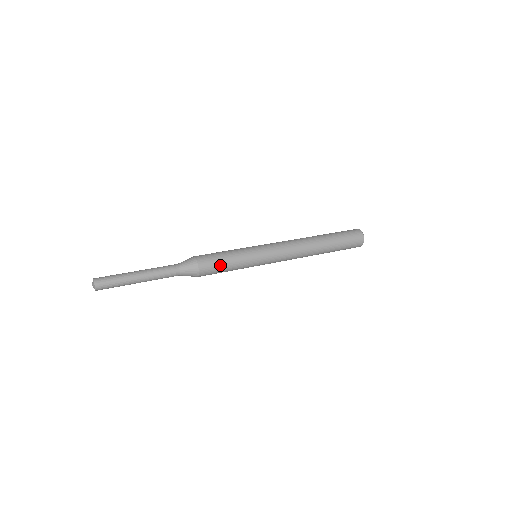
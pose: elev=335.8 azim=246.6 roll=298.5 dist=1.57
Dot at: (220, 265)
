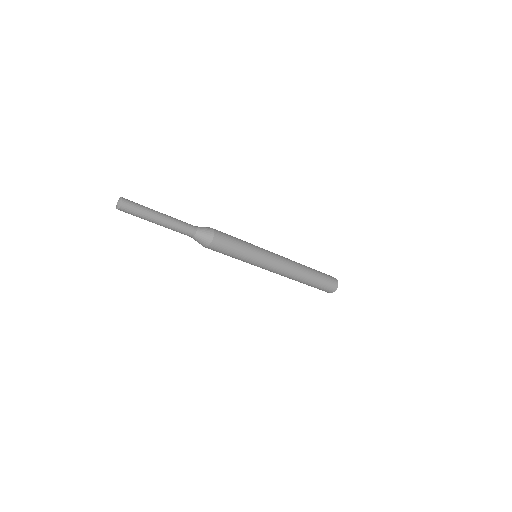
Dot at: occluded
